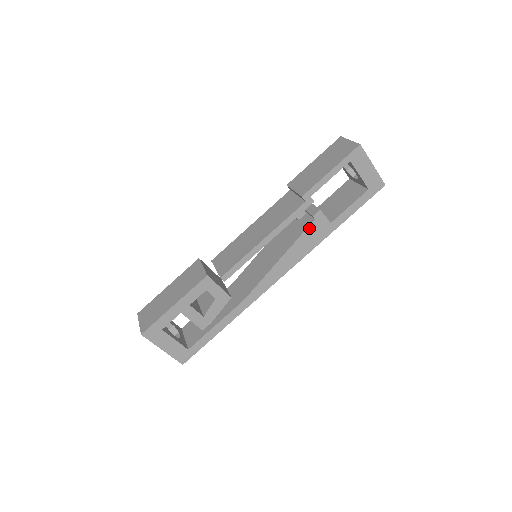
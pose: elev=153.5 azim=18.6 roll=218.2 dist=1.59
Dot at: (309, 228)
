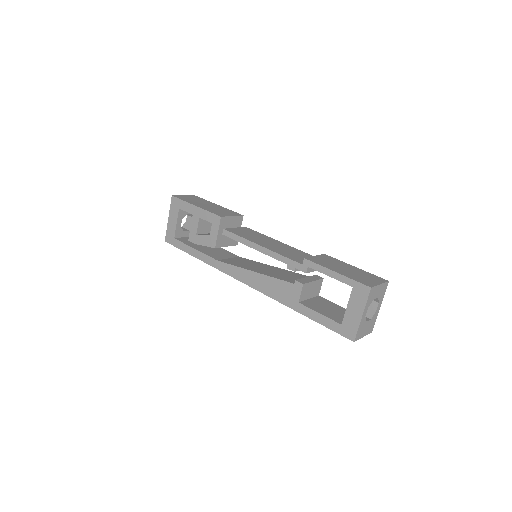
Dot at: (286, 283)
